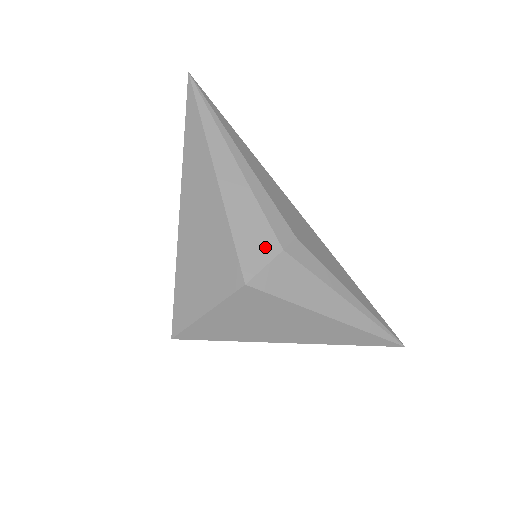
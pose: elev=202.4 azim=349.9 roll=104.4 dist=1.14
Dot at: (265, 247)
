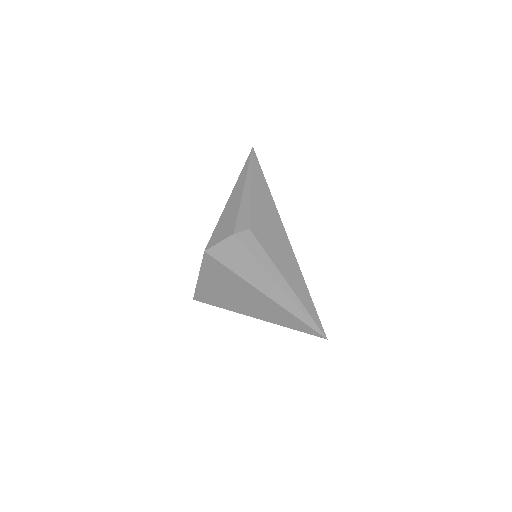
Dot at: (226, 232)
